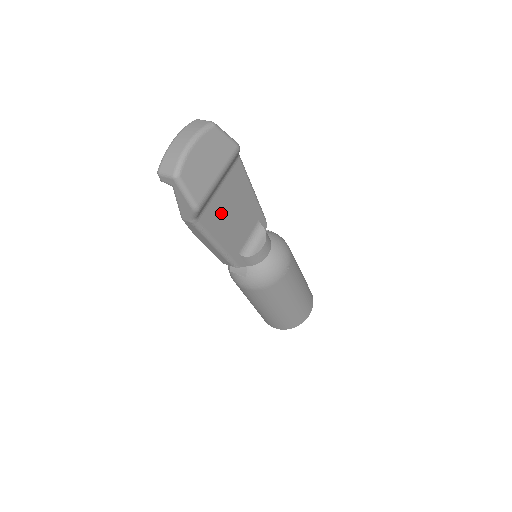
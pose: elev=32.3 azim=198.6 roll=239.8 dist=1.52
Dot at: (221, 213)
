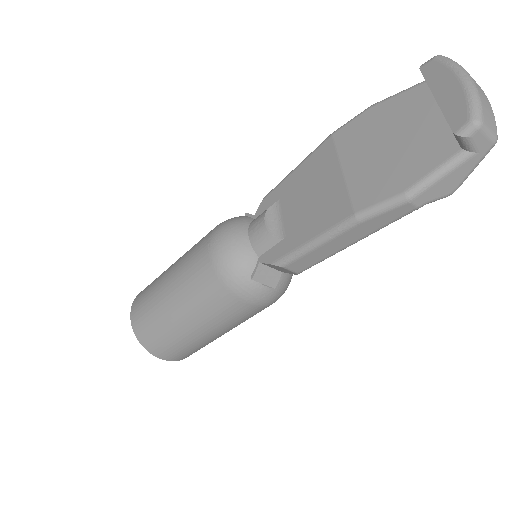
Dot at: occluded
